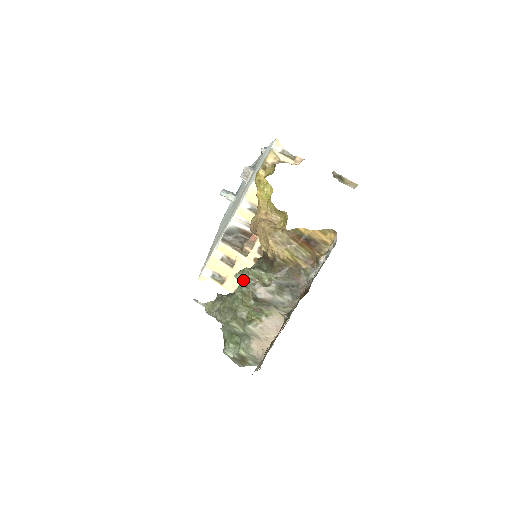
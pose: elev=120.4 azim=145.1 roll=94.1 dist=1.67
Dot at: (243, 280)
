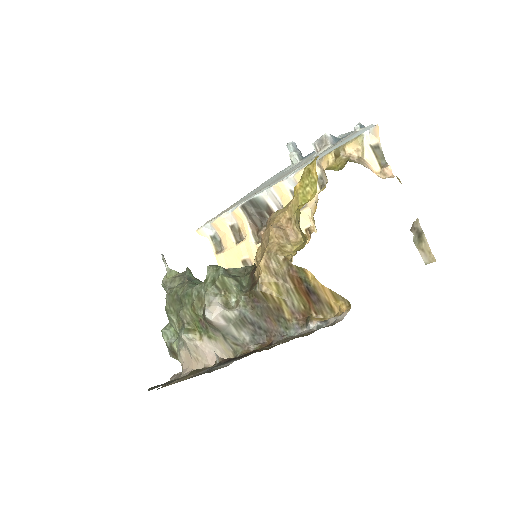
Dot at: (210, 280)
